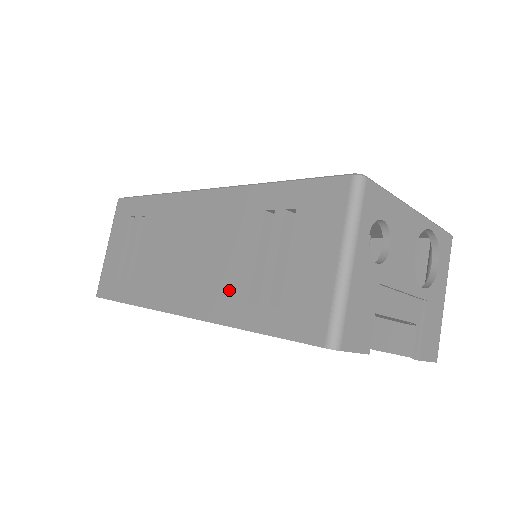
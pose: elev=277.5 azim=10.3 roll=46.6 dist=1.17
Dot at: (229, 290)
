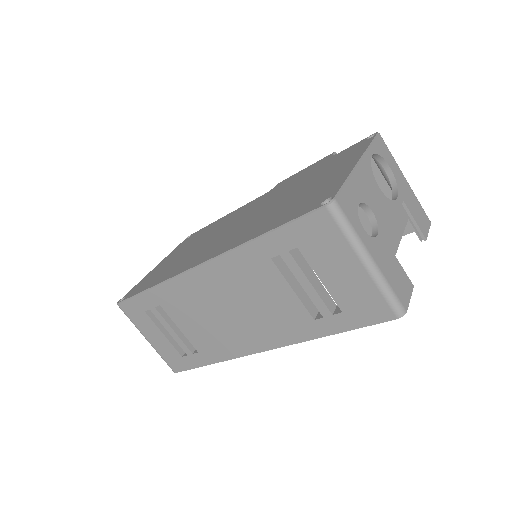
Dot at: (291, 320)
